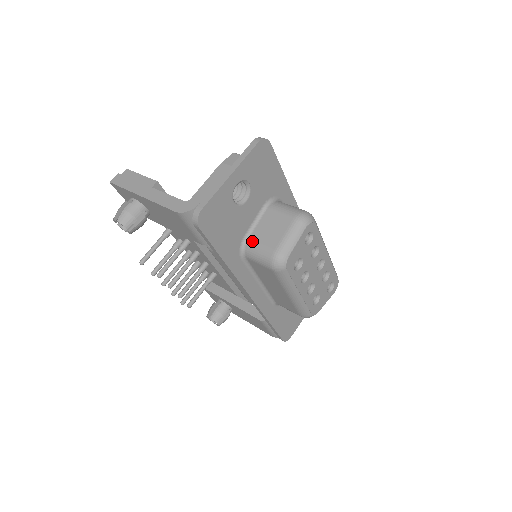
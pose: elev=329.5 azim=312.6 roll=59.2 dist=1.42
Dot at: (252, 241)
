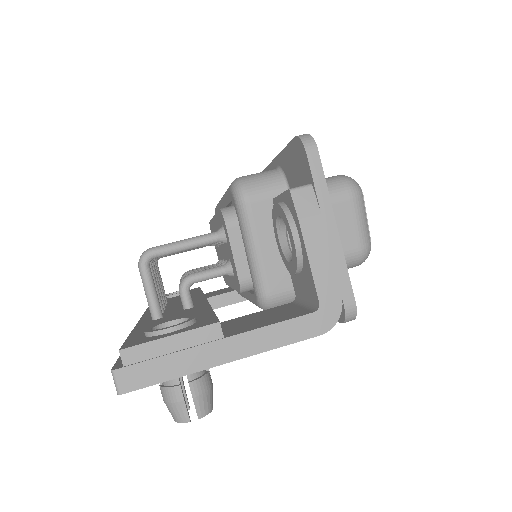
Dot at: occluded
